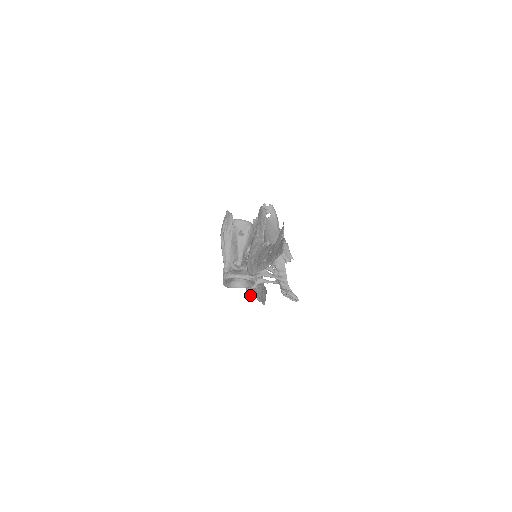
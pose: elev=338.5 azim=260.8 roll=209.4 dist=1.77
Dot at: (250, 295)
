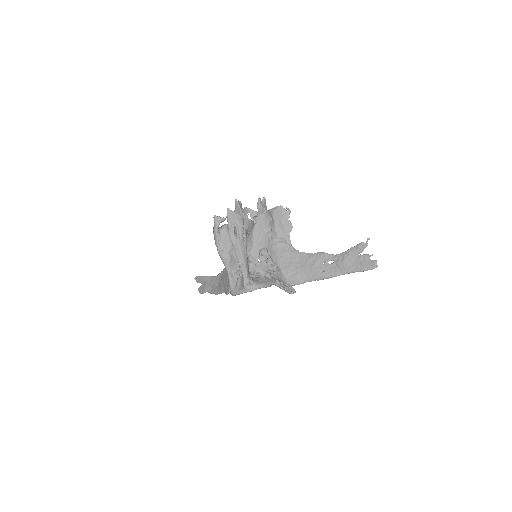
Dot at: occluded
